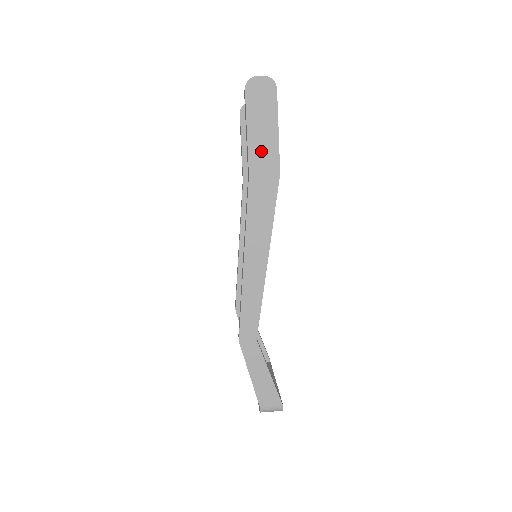
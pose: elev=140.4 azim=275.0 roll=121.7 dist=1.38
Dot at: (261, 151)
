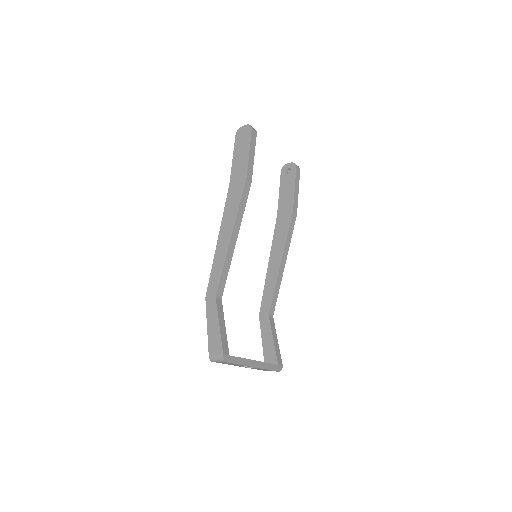
Dot at: (238, 168)
